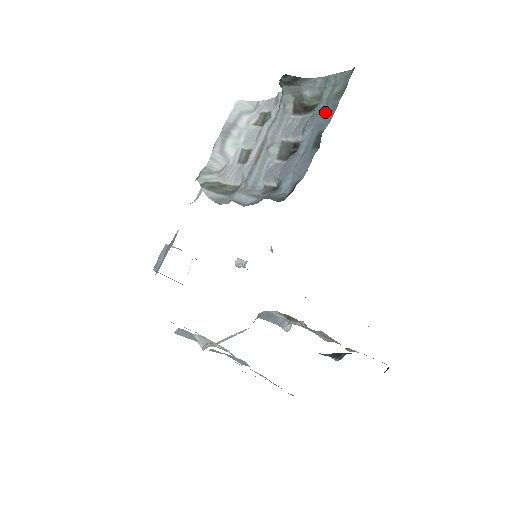
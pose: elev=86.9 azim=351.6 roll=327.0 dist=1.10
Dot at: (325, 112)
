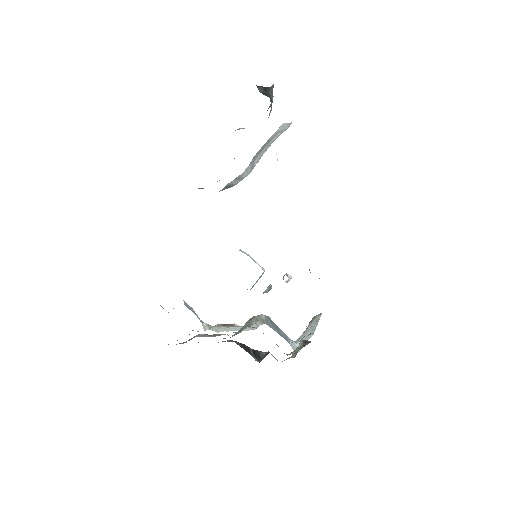
Dot at: occluded
